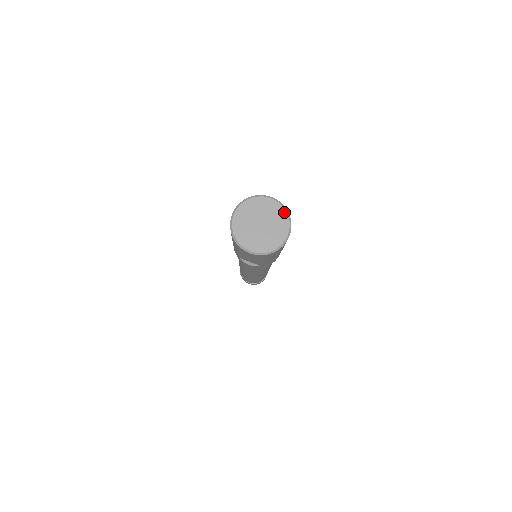
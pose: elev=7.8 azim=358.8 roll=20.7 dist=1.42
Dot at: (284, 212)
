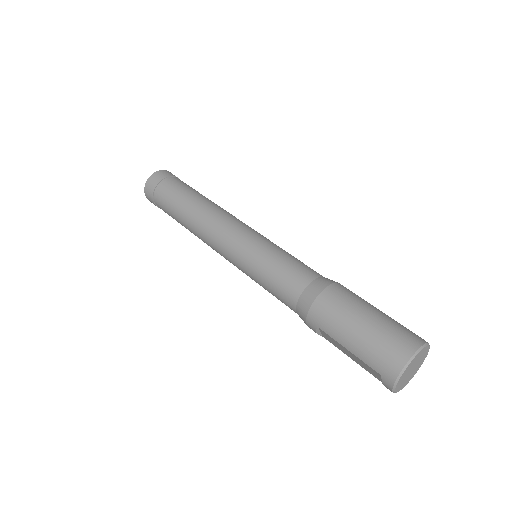
Dot at: occluded
